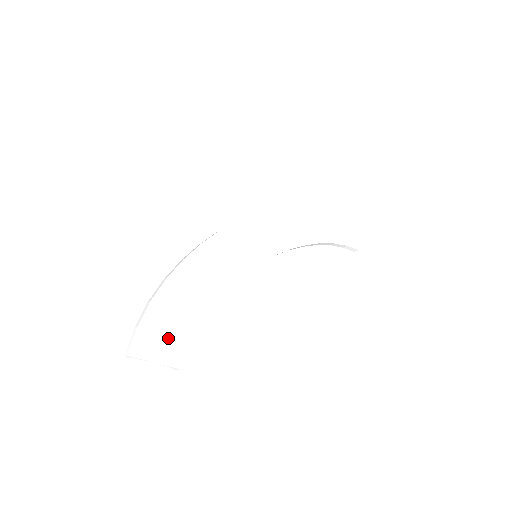
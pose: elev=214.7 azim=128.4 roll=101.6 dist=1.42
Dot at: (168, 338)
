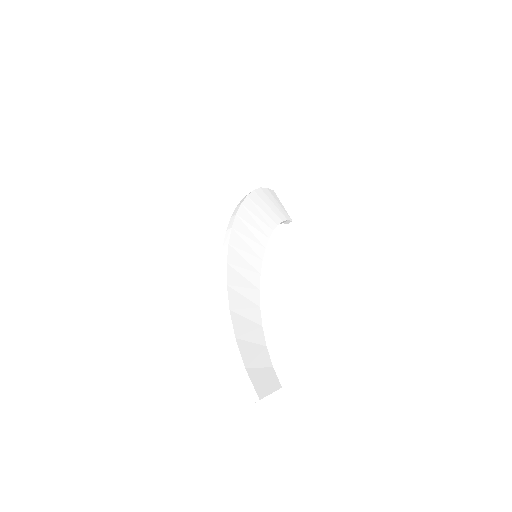
Dot at: (262, 365)
